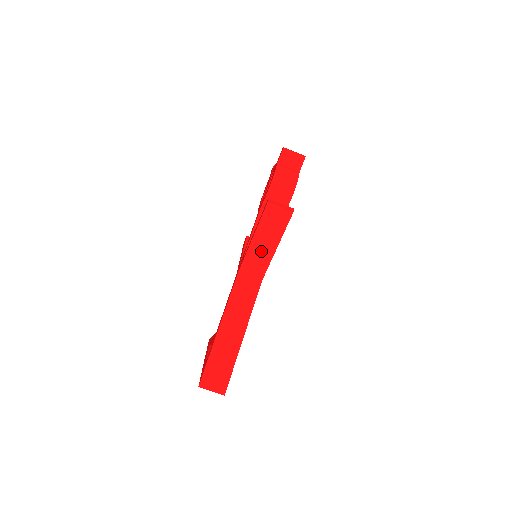
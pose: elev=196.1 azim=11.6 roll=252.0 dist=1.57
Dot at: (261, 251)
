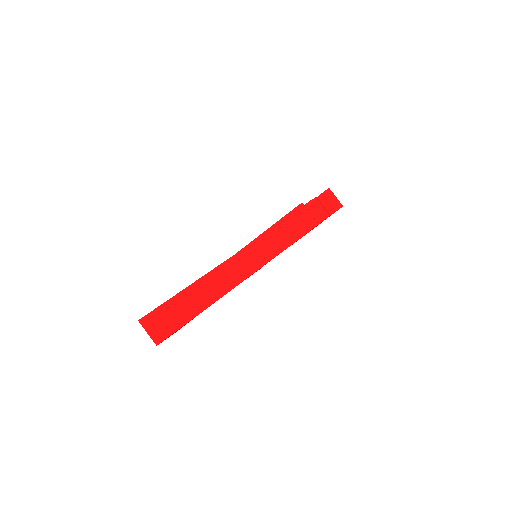
Dot at: (268, 245)
